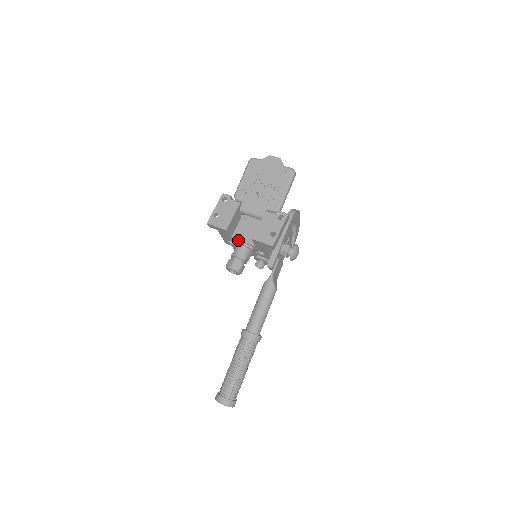
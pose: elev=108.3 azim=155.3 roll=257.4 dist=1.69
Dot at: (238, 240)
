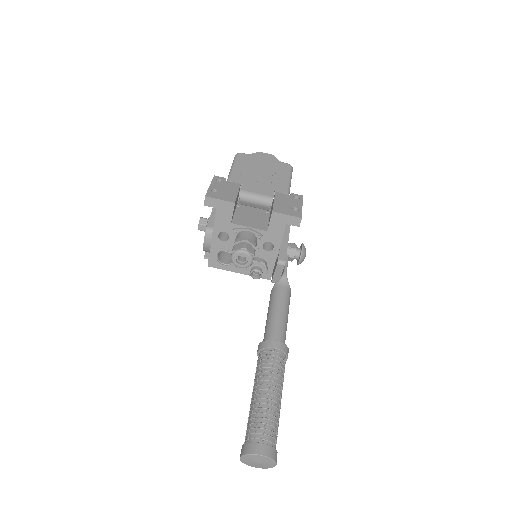
Dot at: (242, 225)
